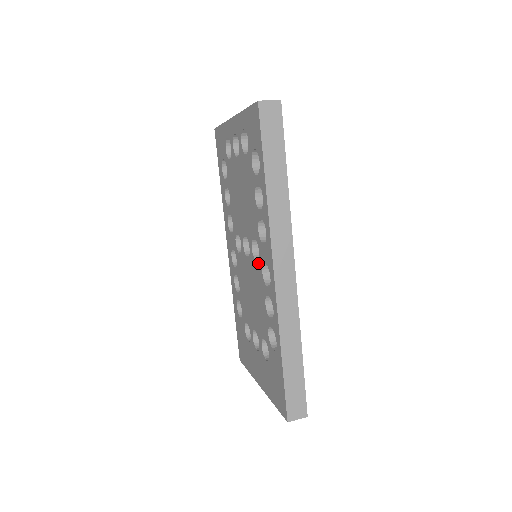
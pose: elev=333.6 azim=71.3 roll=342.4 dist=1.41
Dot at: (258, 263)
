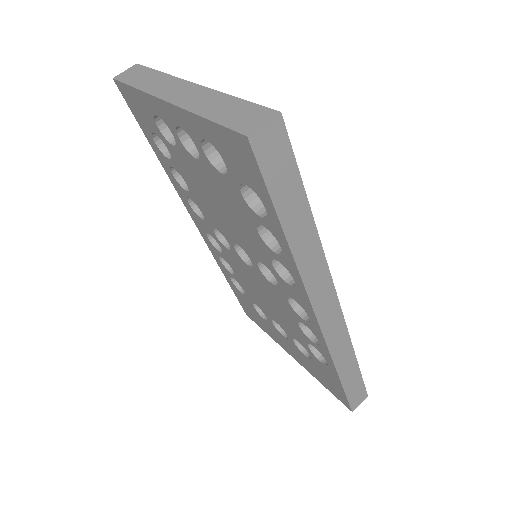
Dot at: (277, 288)
